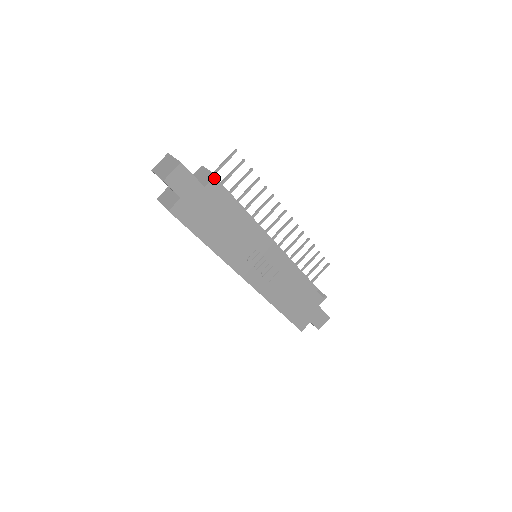
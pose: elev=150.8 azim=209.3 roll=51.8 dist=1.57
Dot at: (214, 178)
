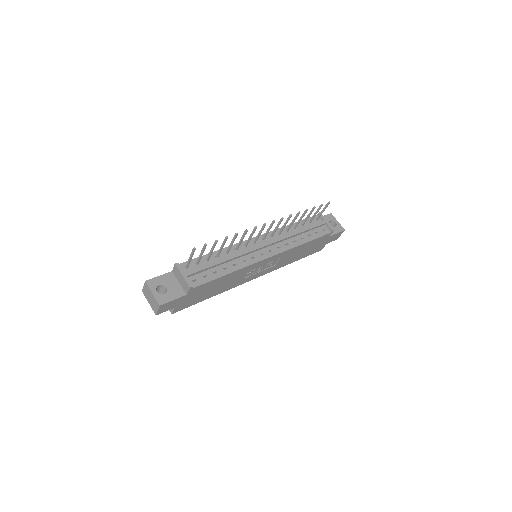
Dot at: (190, 289)
